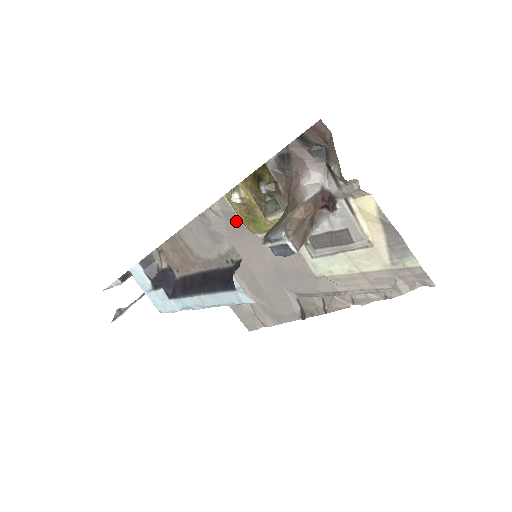
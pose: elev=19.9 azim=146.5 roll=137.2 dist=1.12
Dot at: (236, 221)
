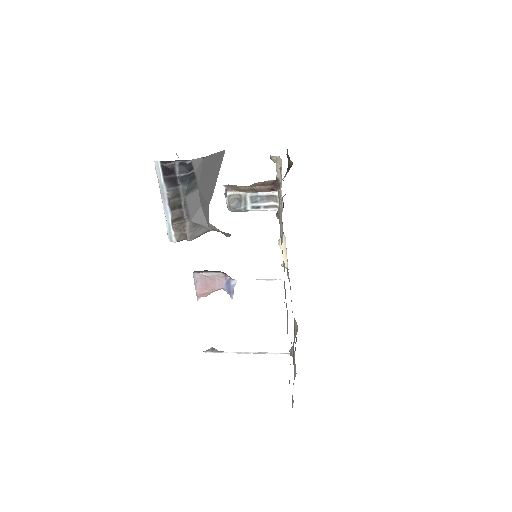
Dot at: occluded
